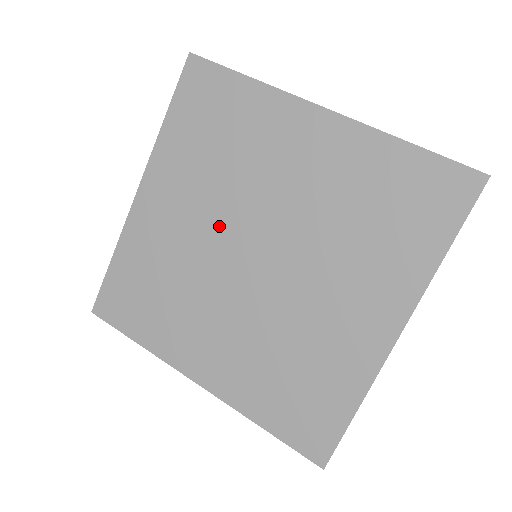
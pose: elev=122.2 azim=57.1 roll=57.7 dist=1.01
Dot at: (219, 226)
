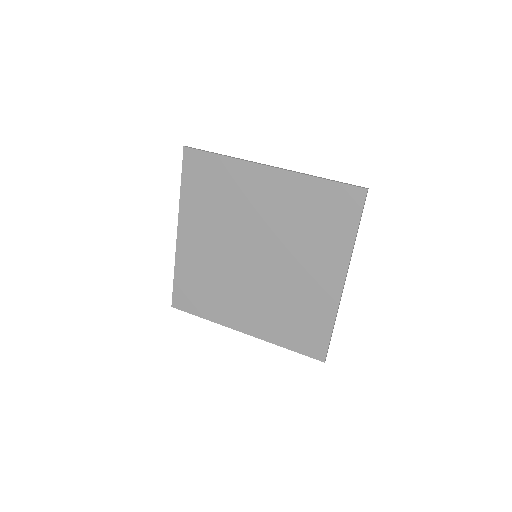
Dot at: (230, 244)
